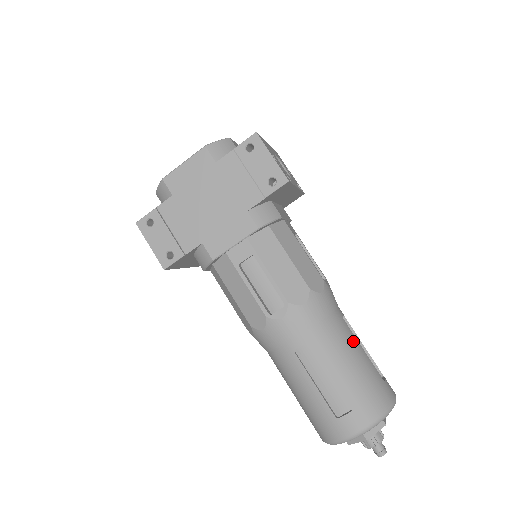
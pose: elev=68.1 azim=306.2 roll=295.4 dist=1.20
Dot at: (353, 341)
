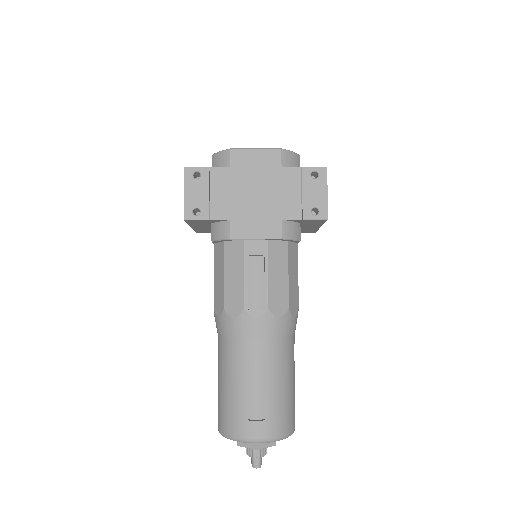
Dot at: (293, 367)
